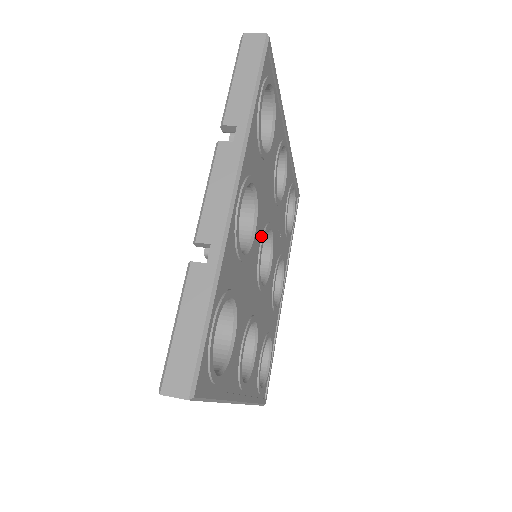
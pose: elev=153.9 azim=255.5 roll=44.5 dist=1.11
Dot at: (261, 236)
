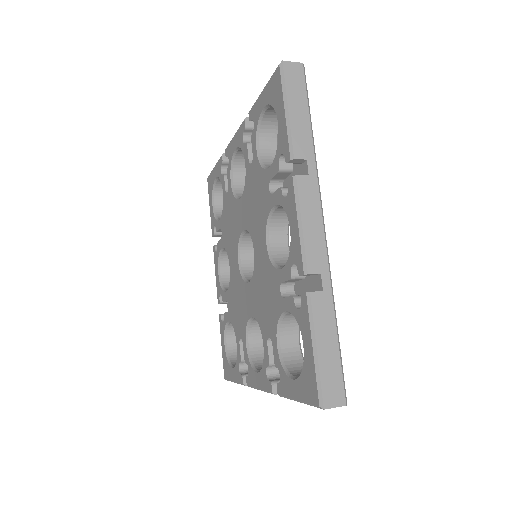
Dot at: occluded
